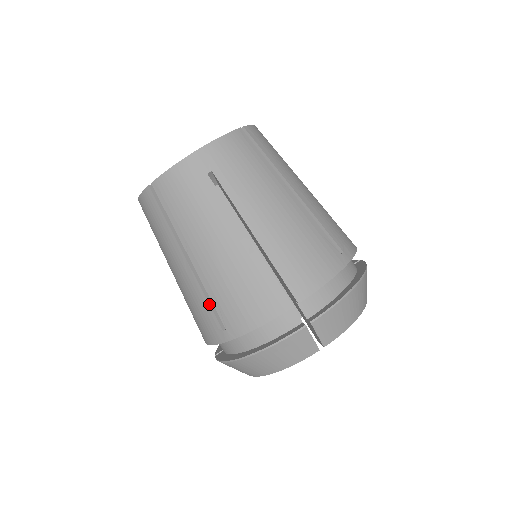
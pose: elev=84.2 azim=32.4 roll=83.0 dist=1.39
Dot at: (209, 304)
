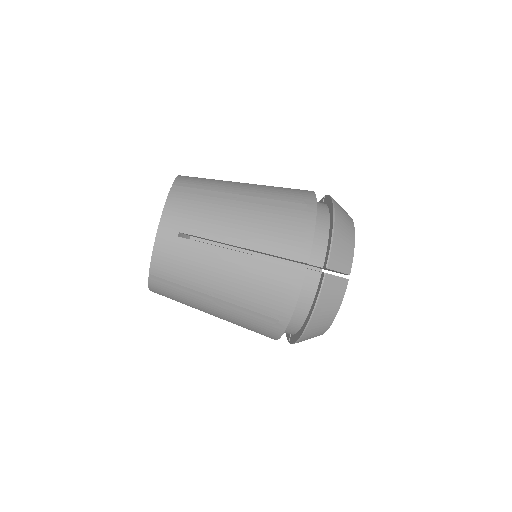
Dot at: (254, 315)
